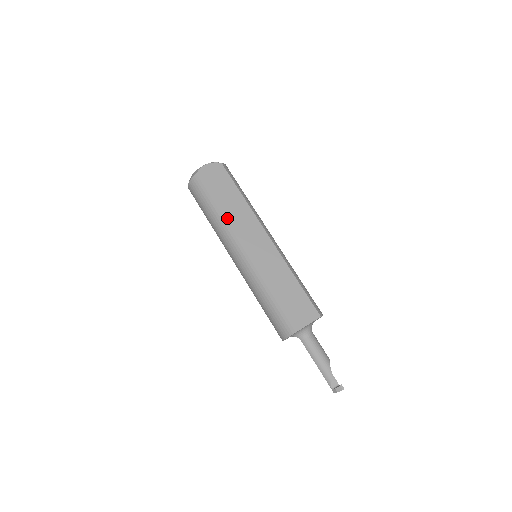
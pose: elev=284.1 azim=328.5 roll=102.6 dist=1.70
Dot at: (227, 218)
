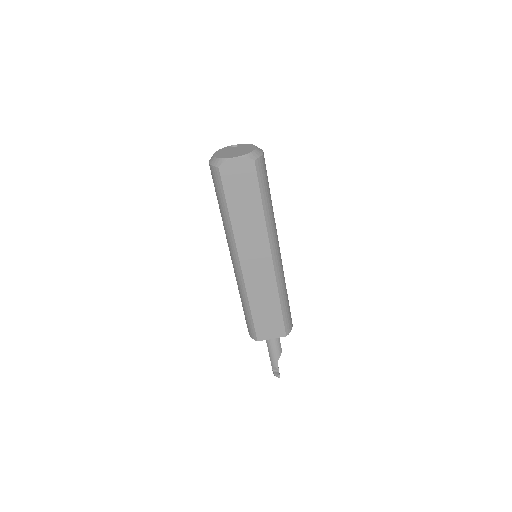
Dot at: (235, 228)
